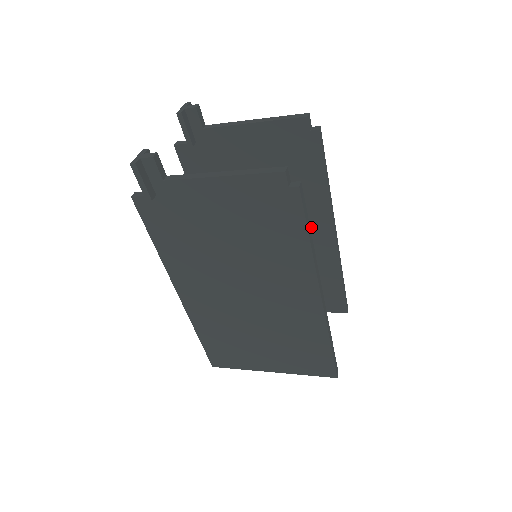
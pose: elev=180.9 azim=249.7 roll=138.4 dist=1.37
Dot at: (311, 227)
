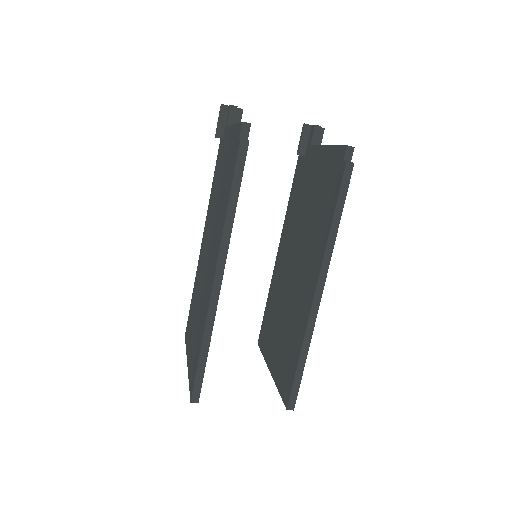
Dot at: (310, 273)
